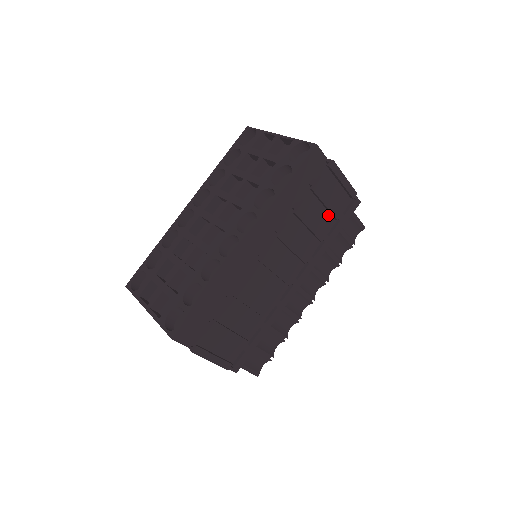
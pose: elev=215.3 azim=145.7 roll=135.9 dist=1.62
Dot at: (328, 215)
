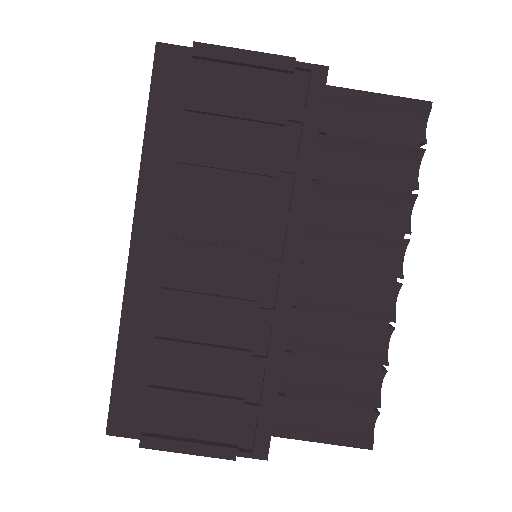
Dot at: (273, 128)
